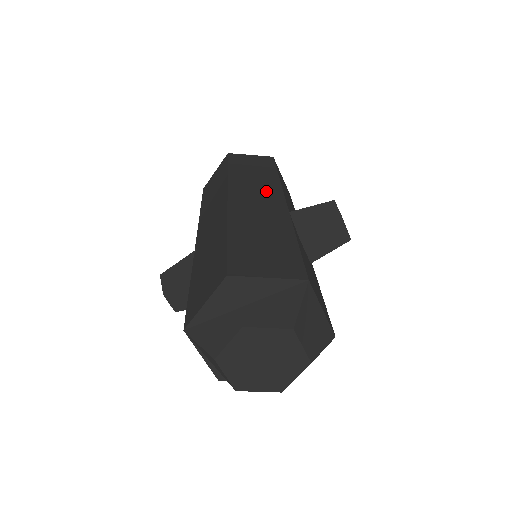
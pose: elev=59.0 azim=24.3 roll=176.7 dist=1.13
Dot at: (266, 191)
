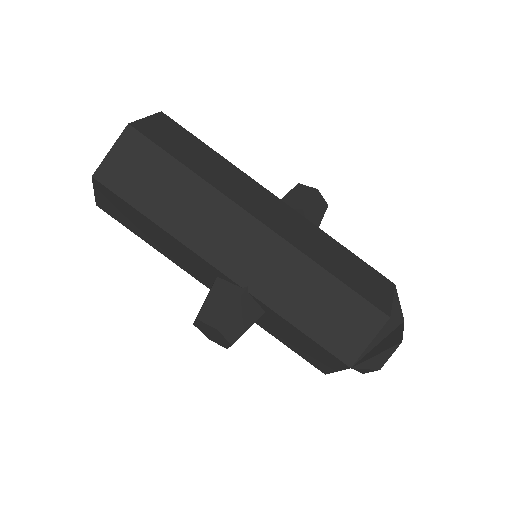
Dot at: (255, 191)
